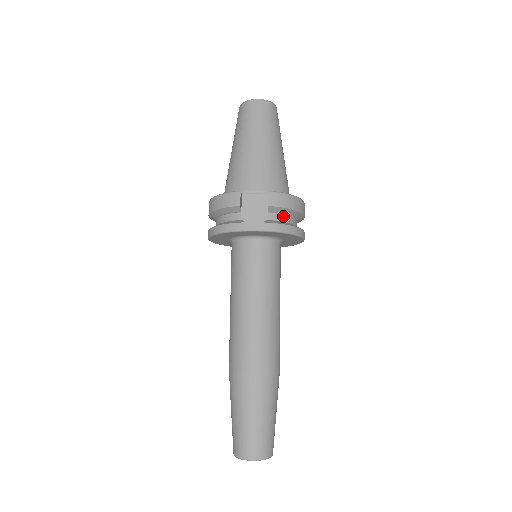
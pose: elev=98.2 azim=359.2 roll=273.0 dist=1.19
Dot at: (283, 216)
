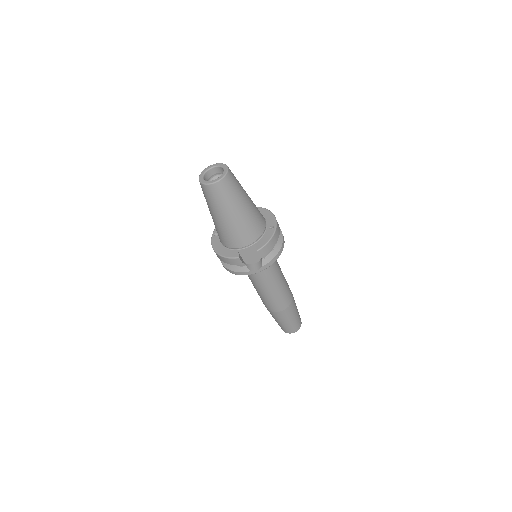
Dot at: occluded
